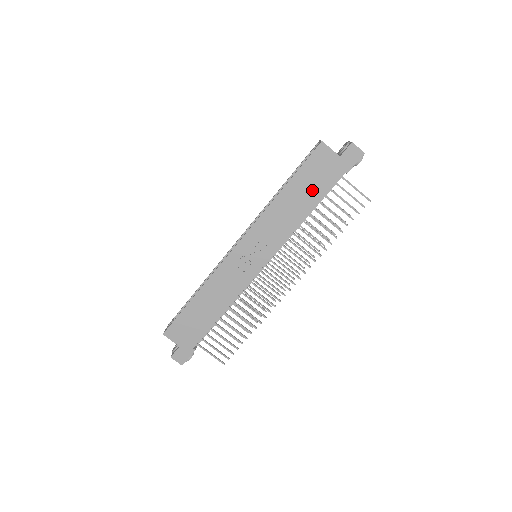
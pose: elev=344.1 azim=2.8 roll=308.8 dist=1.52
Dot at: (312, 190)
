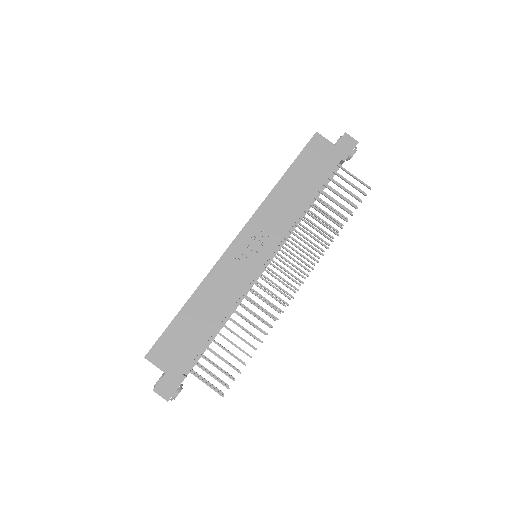
Dot at: (312, 178)
